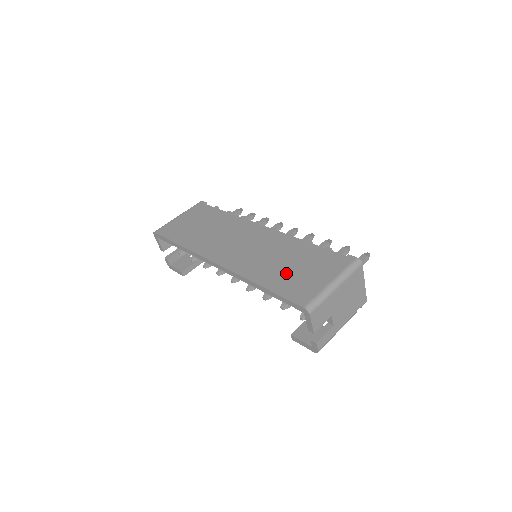
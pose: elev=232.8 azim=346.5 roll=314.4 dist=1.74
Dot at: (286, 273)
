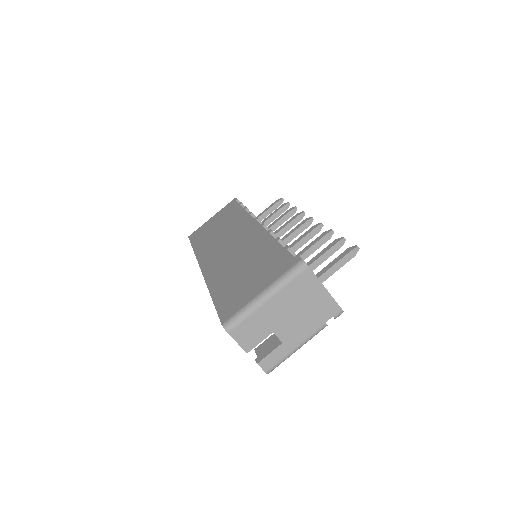
Dot at: (236, 281)
